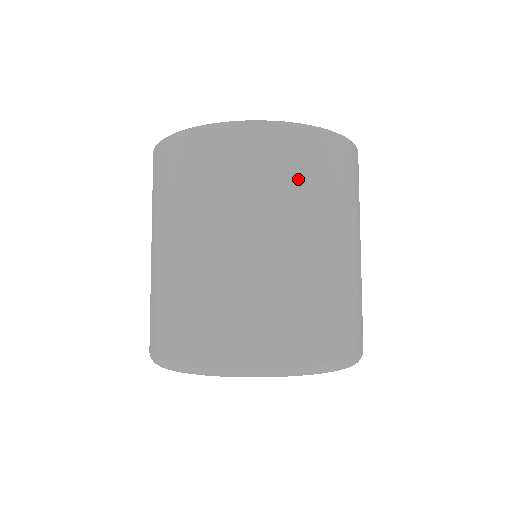
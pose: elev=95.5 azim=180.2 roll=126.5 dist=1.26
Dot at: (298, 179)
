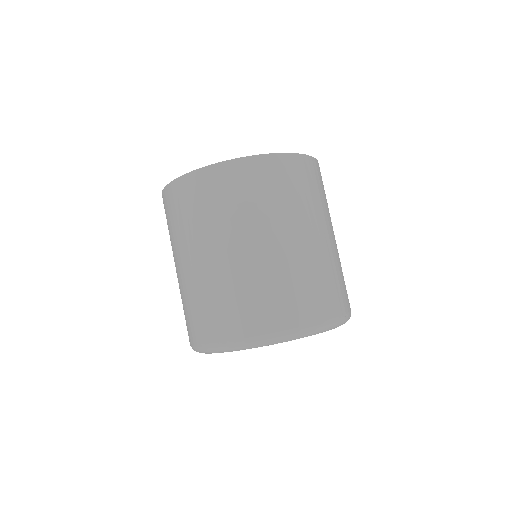
Dot at: (202, 211)
